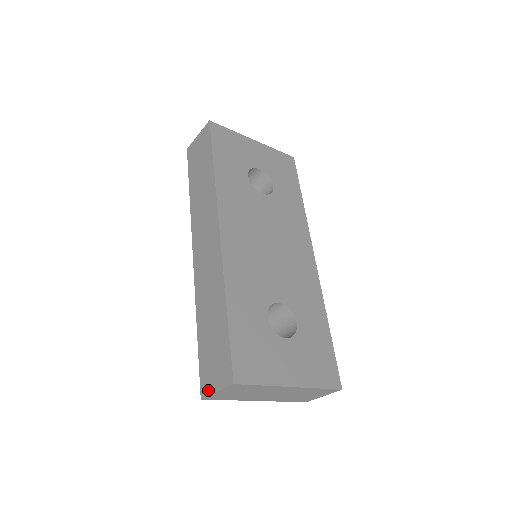
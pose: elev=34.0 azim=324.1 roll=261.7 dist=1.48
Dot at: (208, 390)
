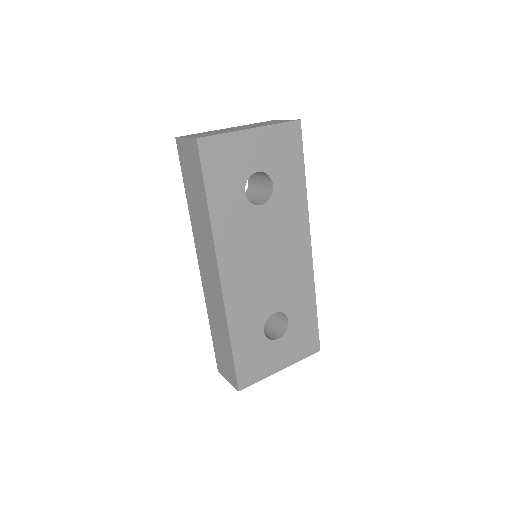
Dot at: (222, 374)
